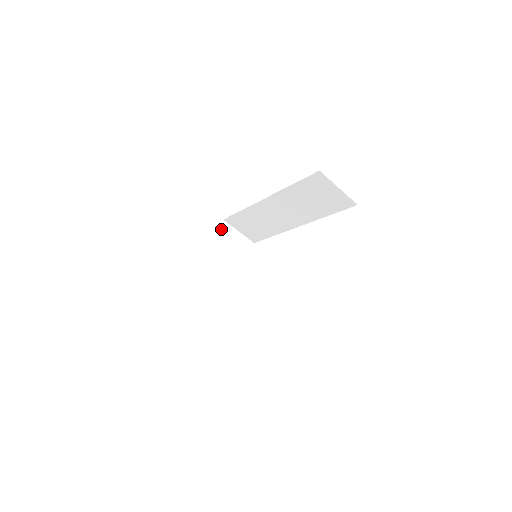
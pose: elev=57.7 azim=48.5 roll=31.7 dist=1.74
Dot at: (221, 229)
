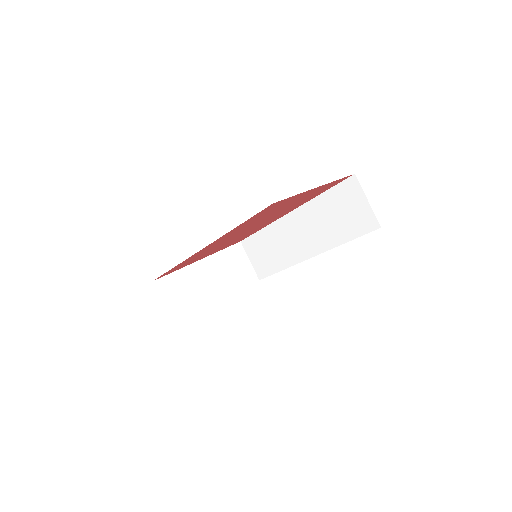
Dot at: (234, 248)
